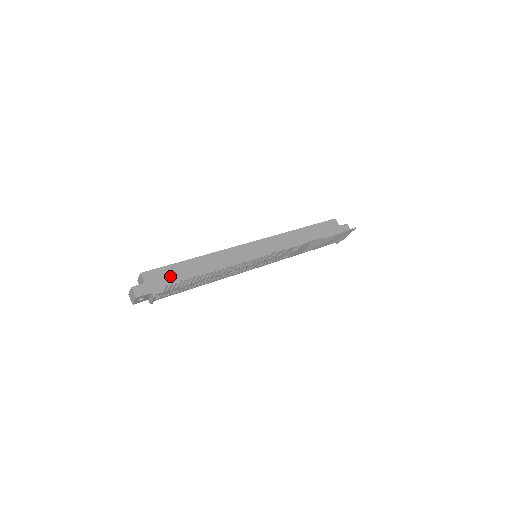
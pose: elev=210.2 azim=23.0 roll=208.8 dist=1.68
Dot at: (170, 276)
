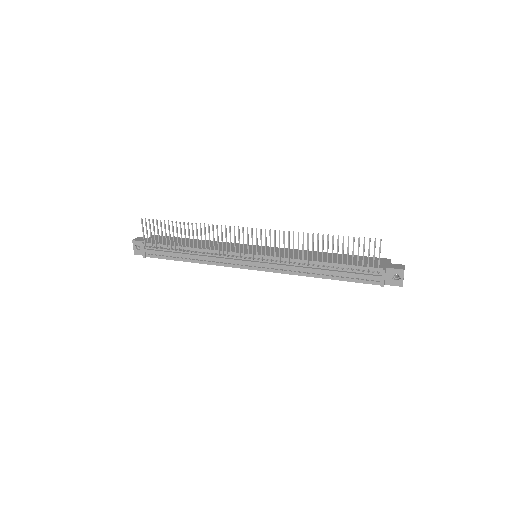
Dot at: (168, 240)
